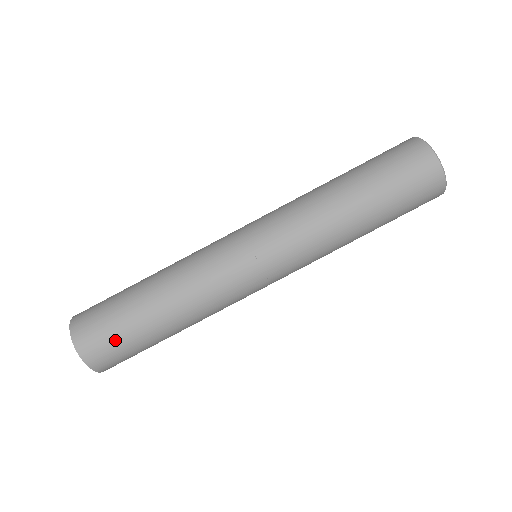
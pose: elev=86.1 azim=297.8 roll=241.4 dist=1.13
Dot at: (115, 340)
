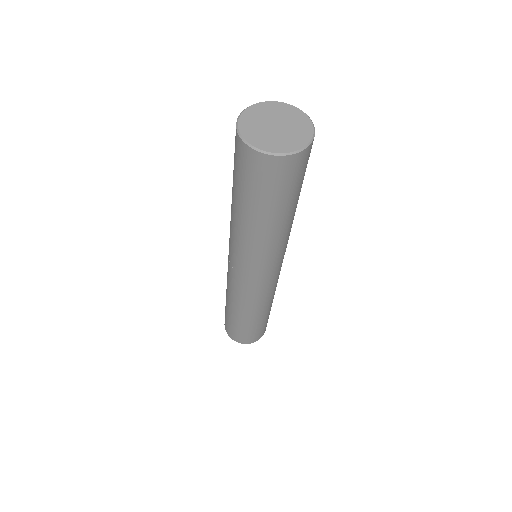
Dot at: (242, 333)
